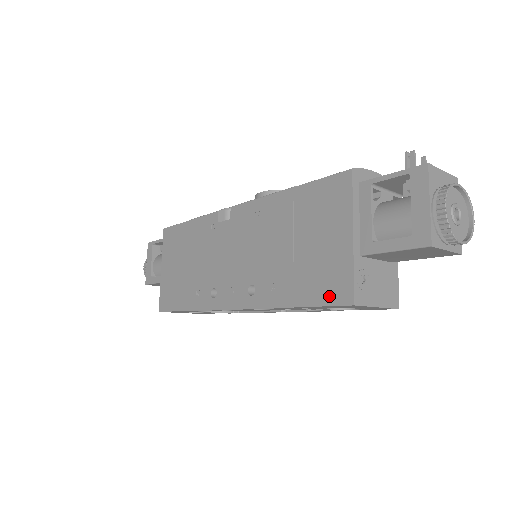
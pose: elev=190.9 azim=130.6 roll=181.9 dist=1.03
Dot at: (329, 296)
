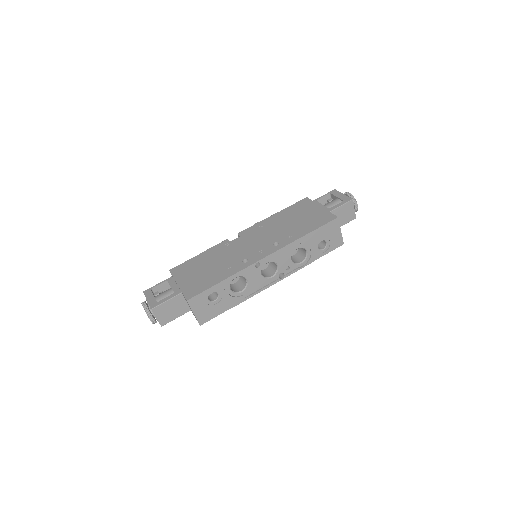
Dot at: (324, 221)
